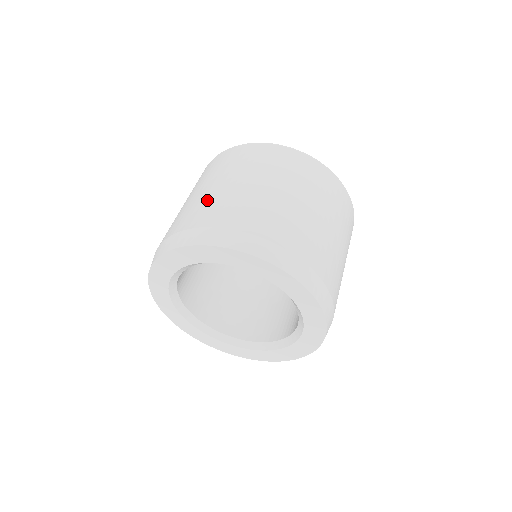
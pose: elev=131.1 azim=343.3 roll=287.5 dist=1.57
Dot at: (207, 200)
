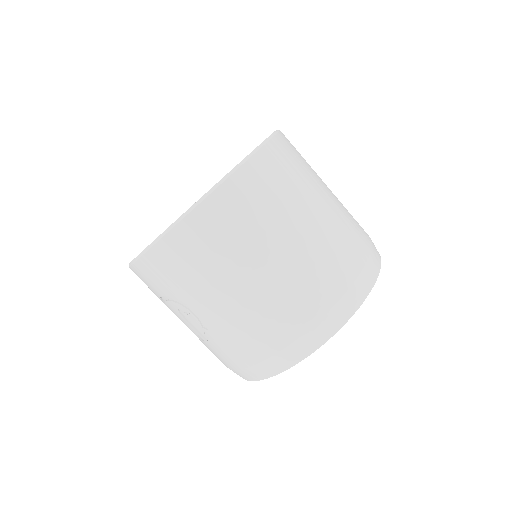
Dot at: (311, 262)
